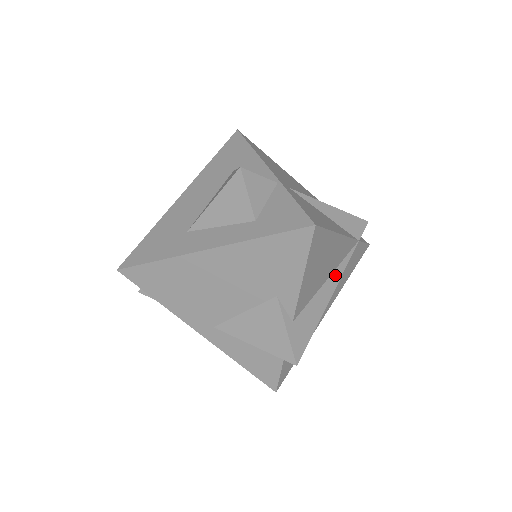
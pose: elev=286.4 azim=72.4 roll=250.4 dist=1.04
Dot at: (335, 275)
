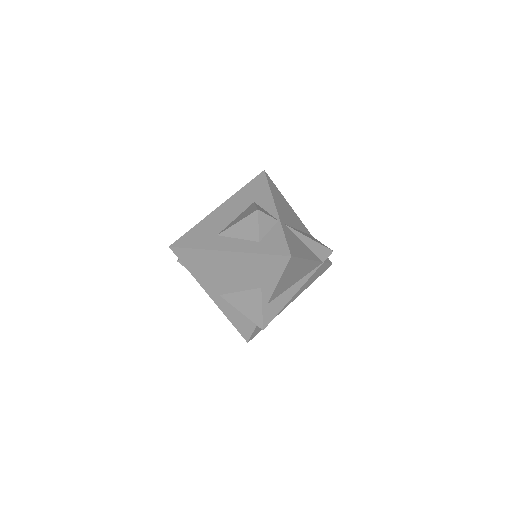
Dot at: (301, 281)
